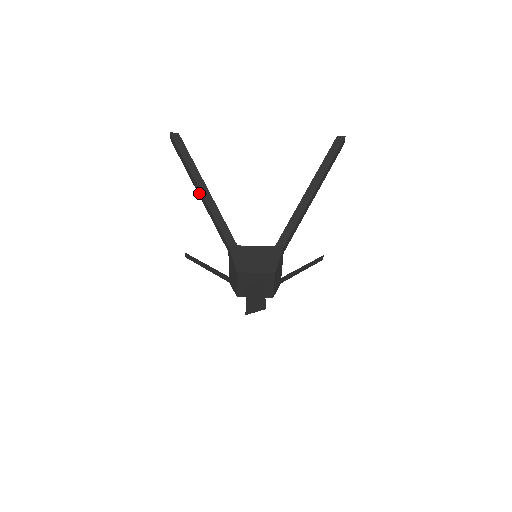
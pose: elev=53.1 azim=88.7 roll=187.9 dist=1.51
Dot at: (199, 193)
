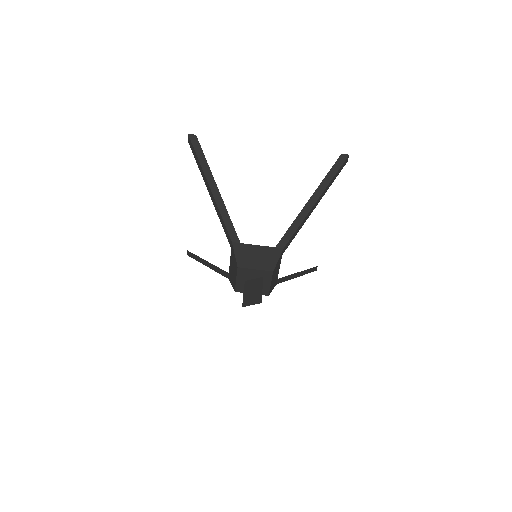
Dot at: (209, 192)
